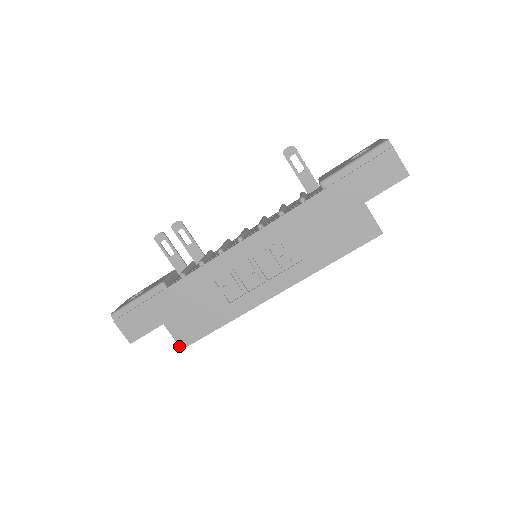
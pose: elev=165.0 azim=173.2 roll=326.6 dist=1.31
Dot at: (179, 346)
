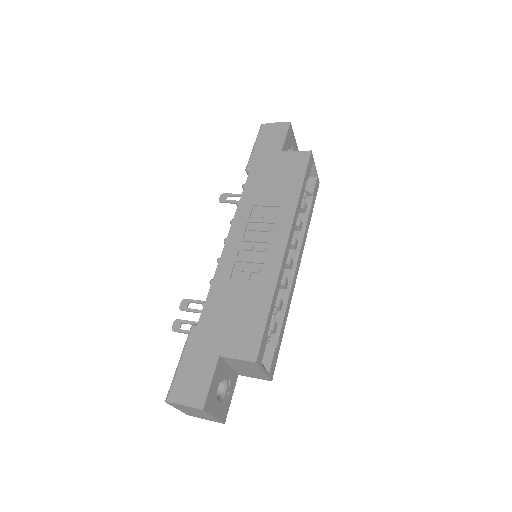
Dot at: (250, 362)
